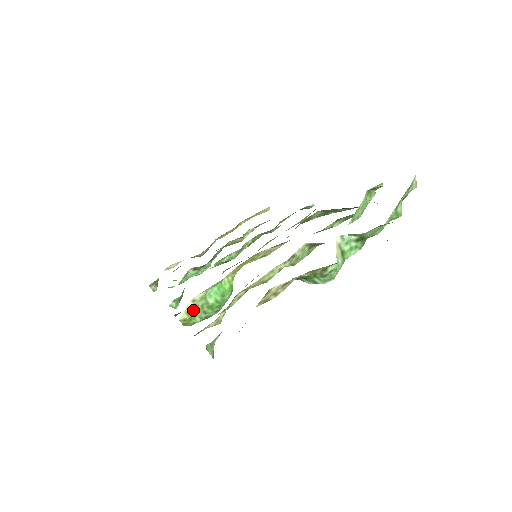
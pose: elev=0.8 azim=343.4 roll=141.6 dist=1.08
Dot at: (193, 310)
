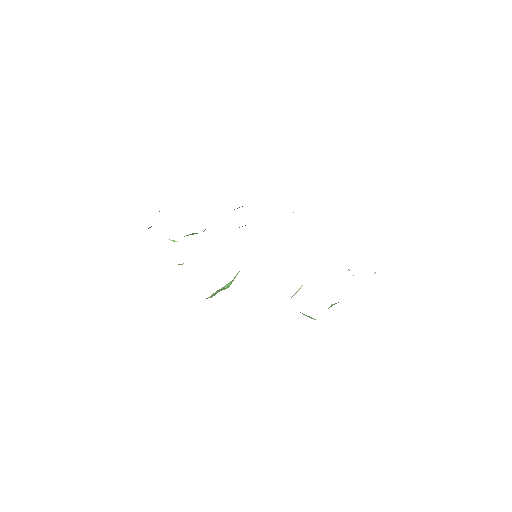
Dot at: (215, 293)
